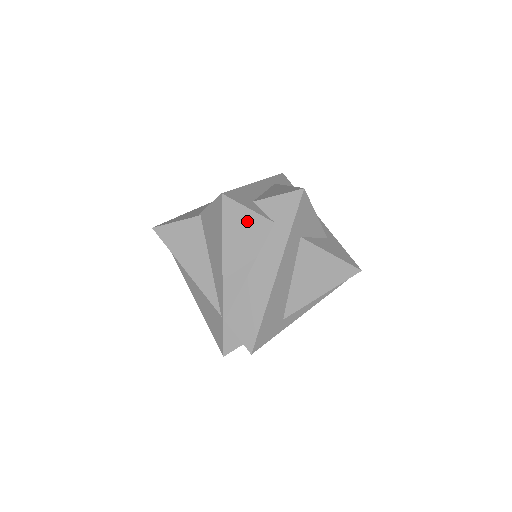
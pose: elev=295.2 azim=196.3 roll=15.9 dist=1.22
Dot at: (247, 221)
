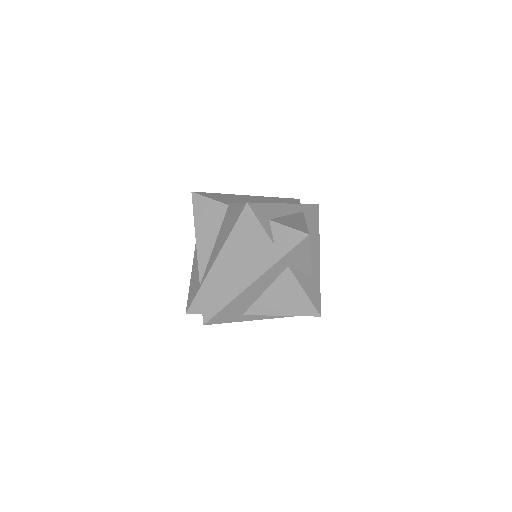
Dot at: (255, 232)
